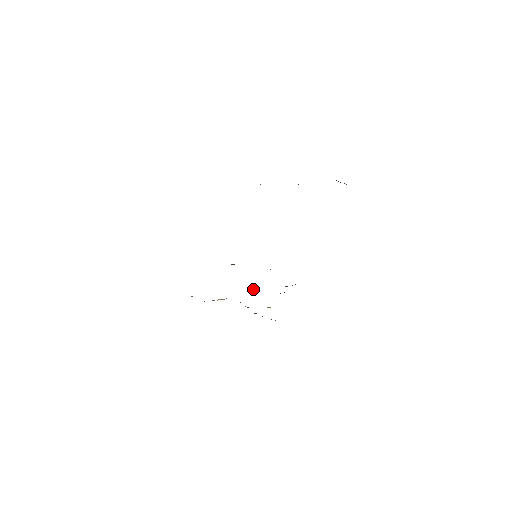
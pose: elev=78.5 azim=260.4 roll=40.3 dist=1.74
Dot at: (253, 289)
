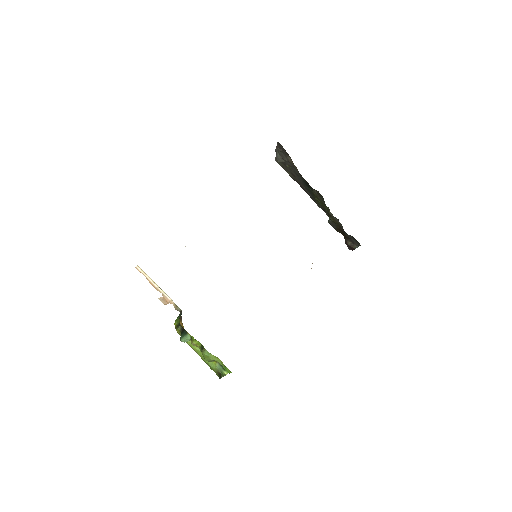
Dot at: occluded
